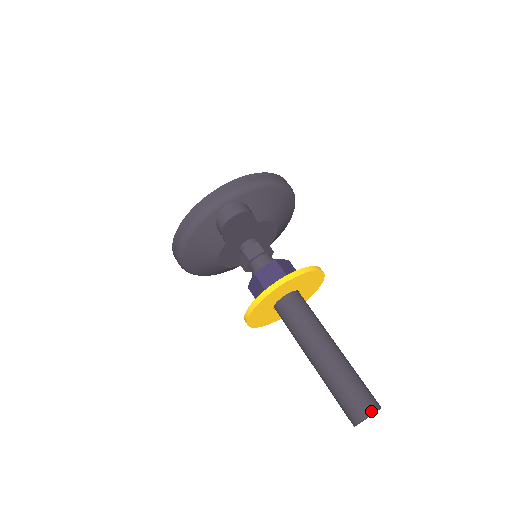
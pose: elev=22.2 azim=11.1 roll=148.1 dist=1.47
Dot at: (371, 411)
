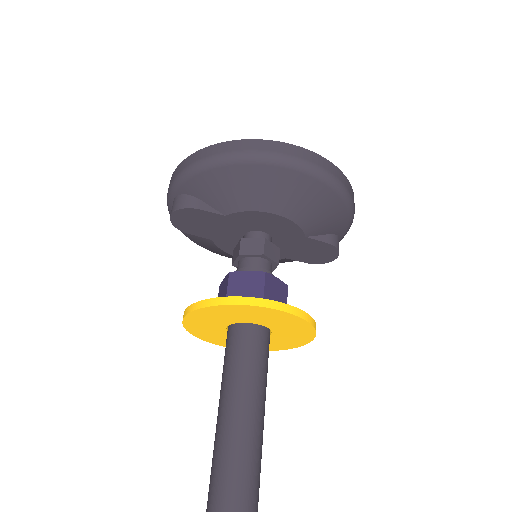
Dot at: out of frame
